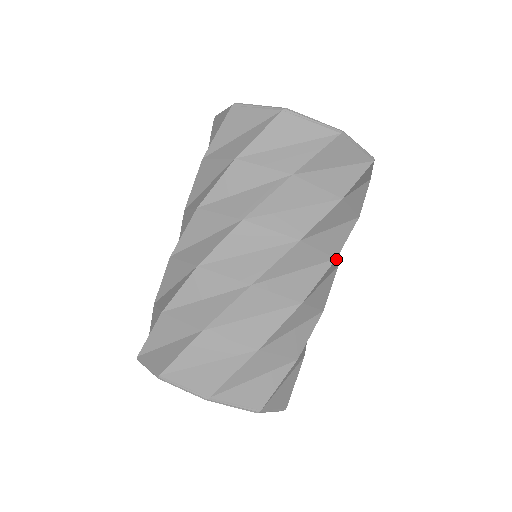
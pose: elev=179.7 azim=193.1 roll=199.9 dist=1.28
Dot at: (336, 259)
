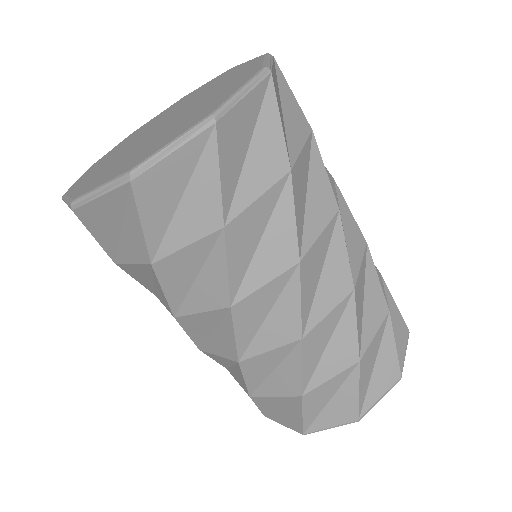
Dot at: (302, 259)
